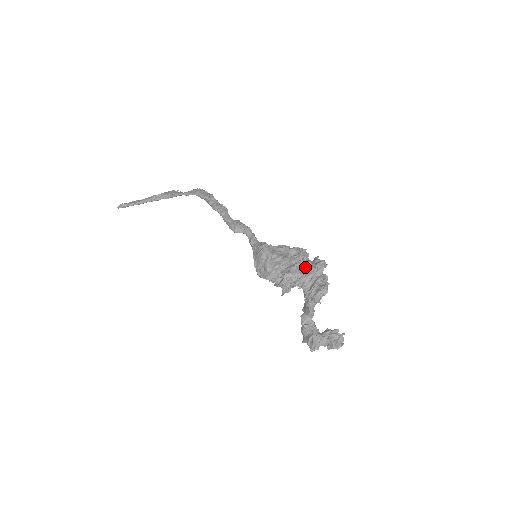
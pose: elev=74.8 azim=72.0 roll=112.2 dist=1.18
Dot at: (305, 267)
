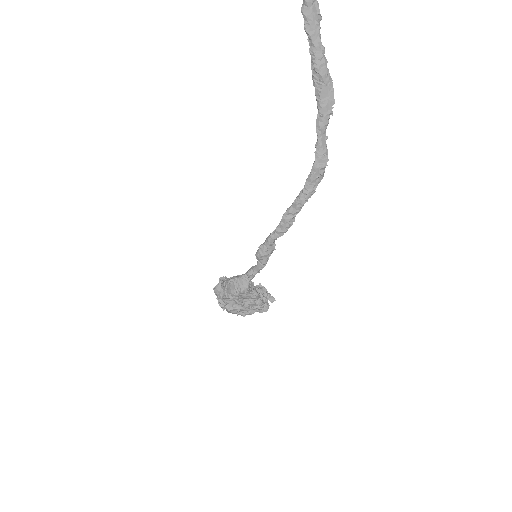
Dot at: (246, 311)
